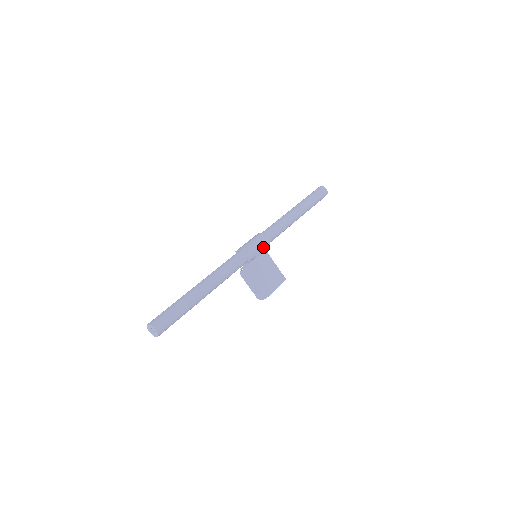
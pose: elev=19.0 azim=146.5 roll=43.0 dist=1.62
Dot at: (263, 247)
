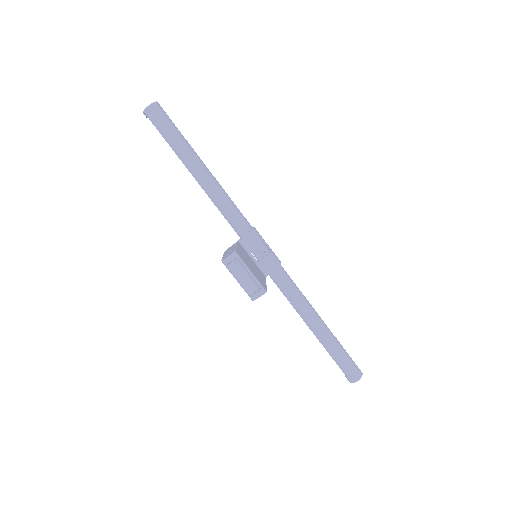
Dot at: (271, 254)
